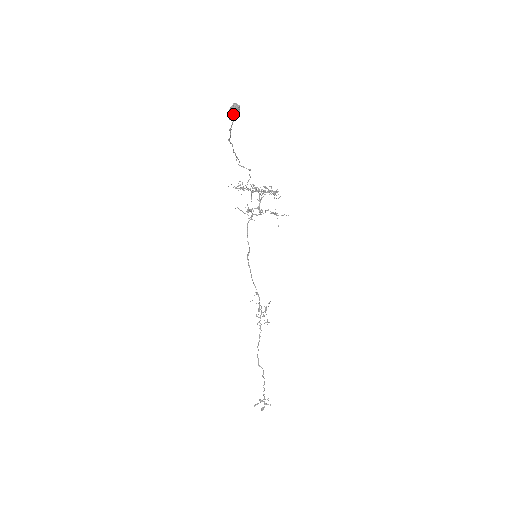
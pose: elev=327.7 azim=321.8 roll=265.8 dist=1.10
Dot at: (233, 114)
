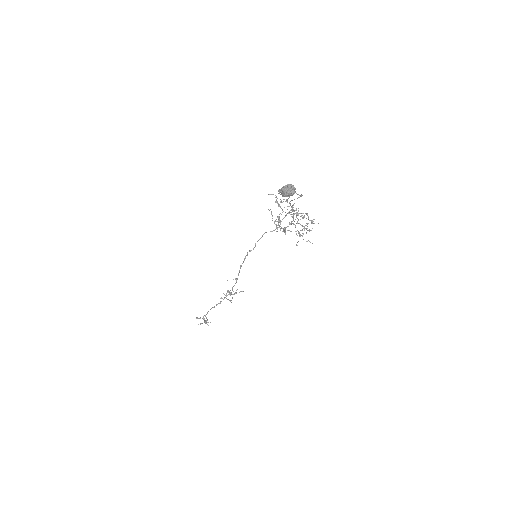
Dot at: (284, 194)
